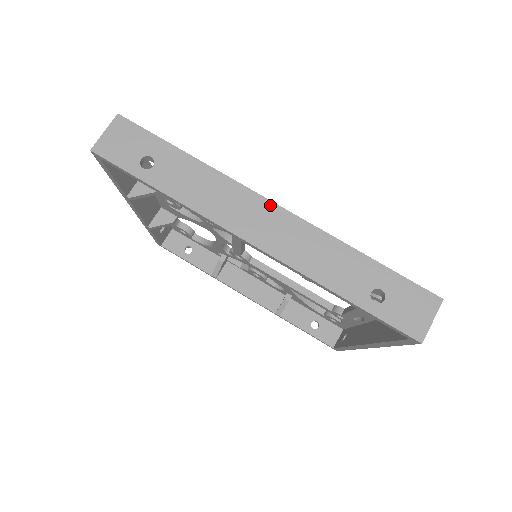
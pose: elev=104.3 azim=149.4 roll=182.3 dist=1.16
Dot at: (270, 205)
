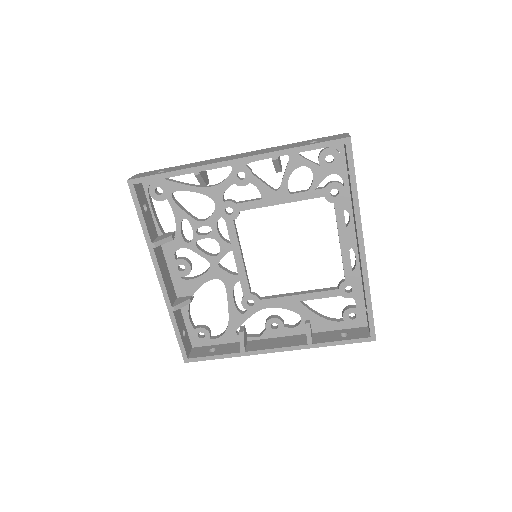
Dot at: (236, 155)
